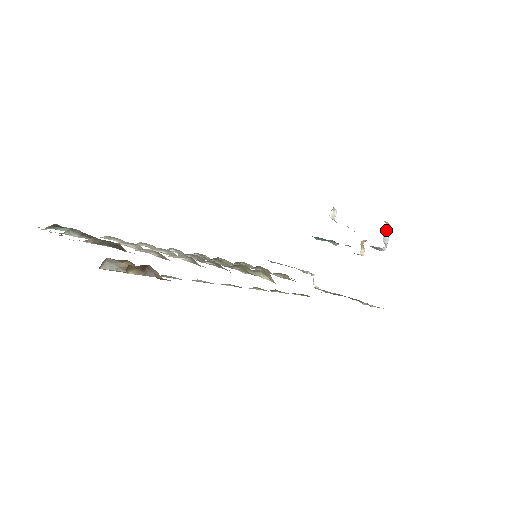
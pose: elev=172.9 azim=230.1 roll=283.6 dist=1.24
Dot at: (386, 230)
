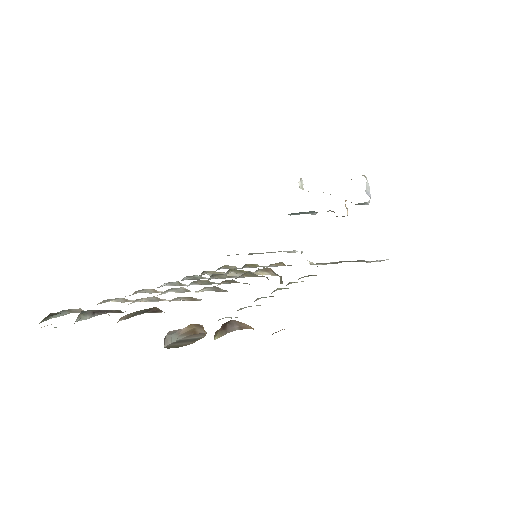
Dot at: (366, 183)
